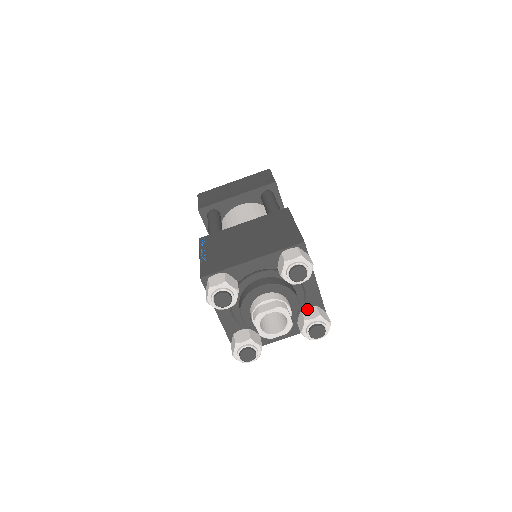
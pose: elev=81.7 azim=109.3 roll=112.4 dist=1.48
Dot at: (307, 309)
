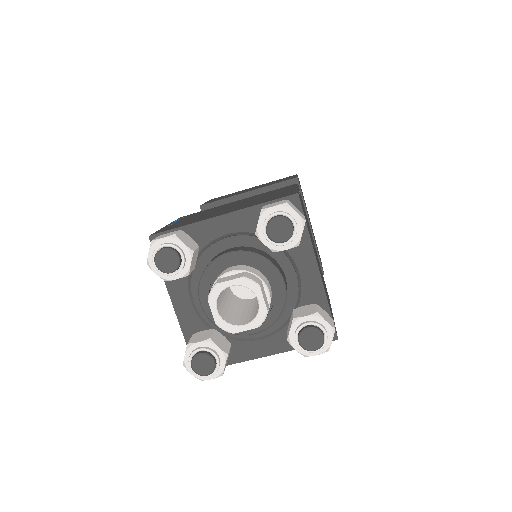
Dot at: (302, 307)
